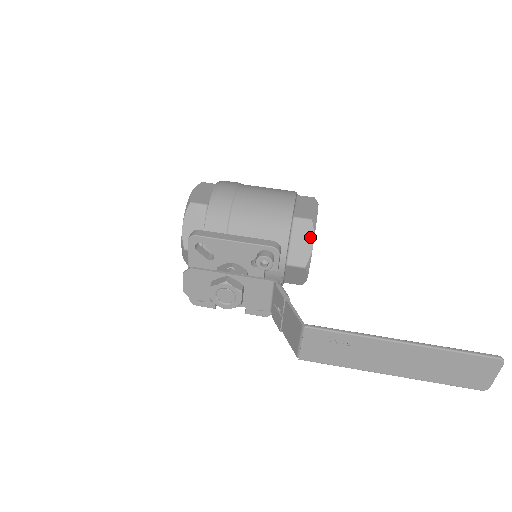
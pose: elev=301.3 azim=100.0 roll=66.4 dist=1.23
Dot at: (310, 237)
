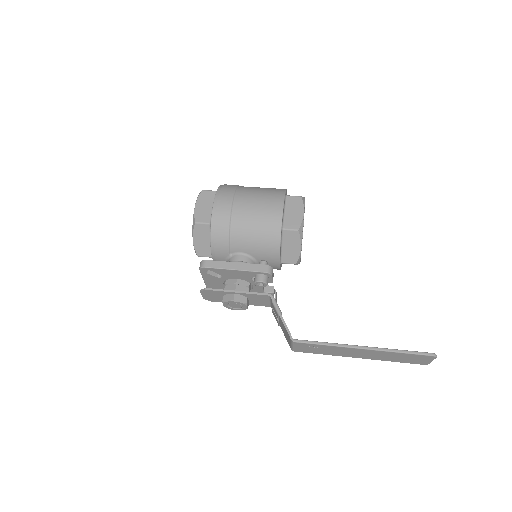
Dot at: (298, 243)
